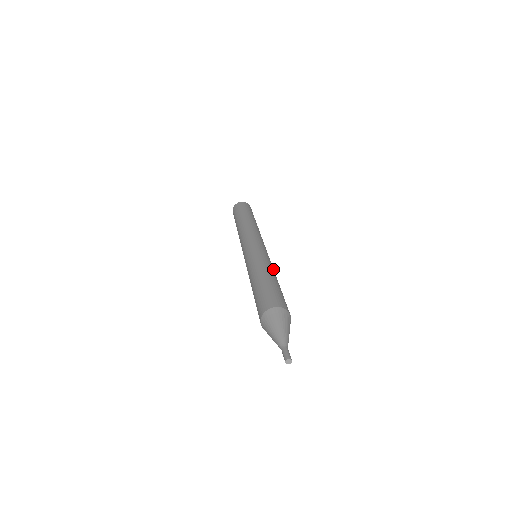
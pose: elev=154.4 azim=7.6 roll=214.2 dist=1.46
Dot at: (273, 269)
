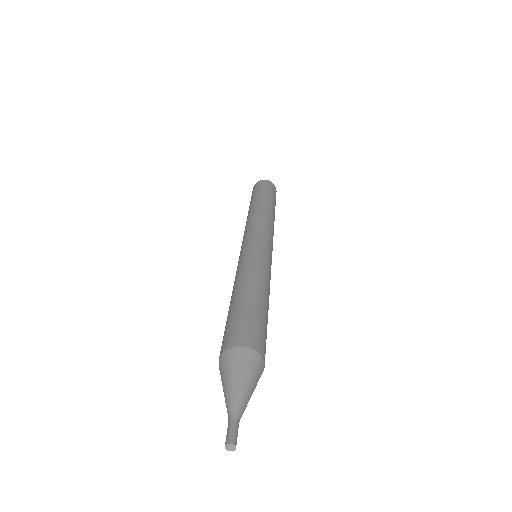
Dot at: (269, 283)
